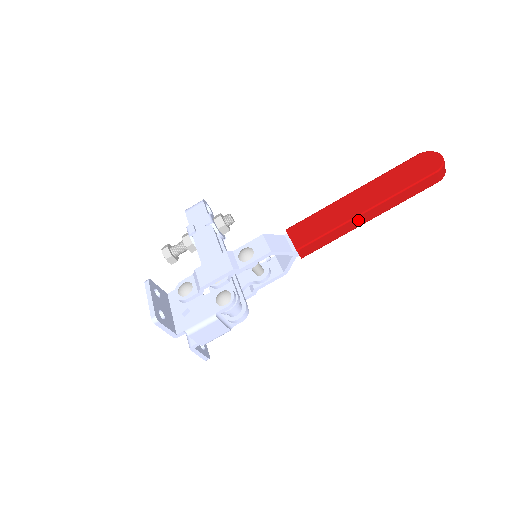
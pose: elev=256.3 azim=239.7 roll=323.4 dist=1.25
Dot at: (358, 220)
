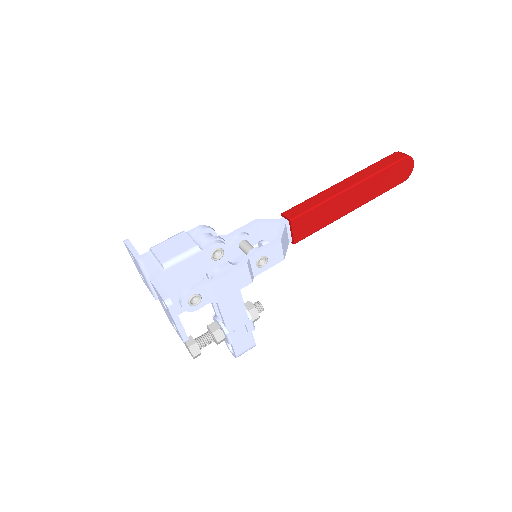
Dot at: (337, 187)
